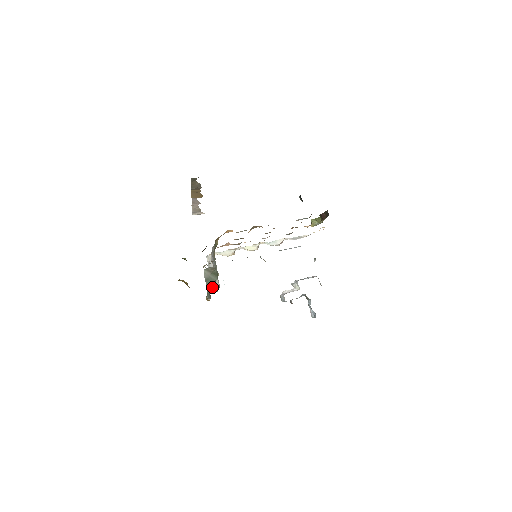
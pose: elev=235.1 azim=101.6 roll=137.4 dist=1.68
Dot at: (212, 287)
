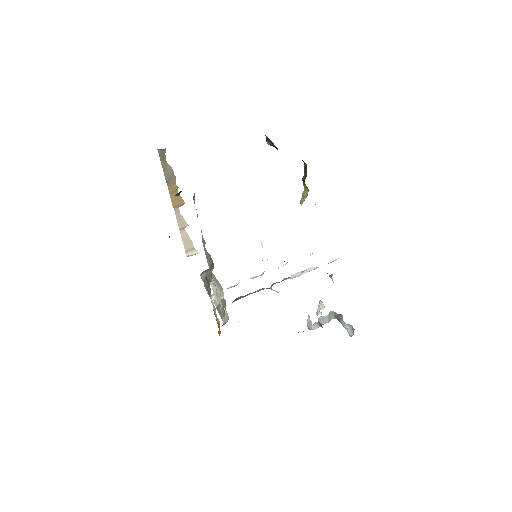
Dot at: (210, 279)
